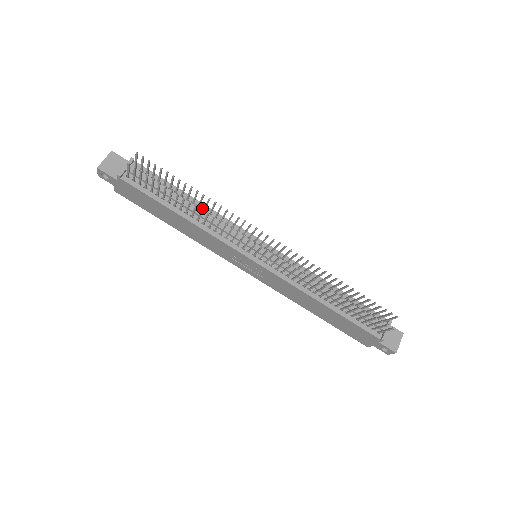
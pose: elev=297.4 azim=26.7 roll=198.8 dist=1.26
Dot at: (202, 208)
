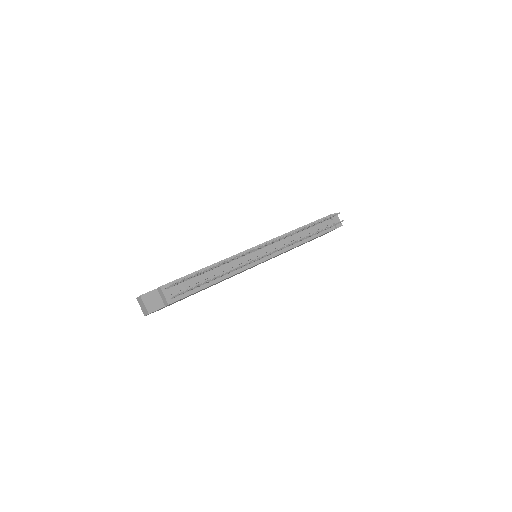
Dot at: (232, 270)
